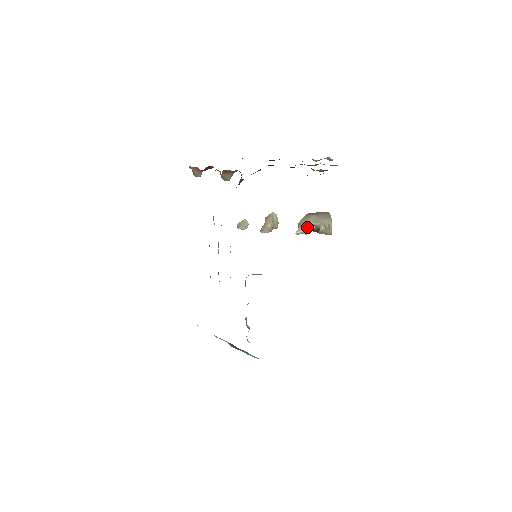
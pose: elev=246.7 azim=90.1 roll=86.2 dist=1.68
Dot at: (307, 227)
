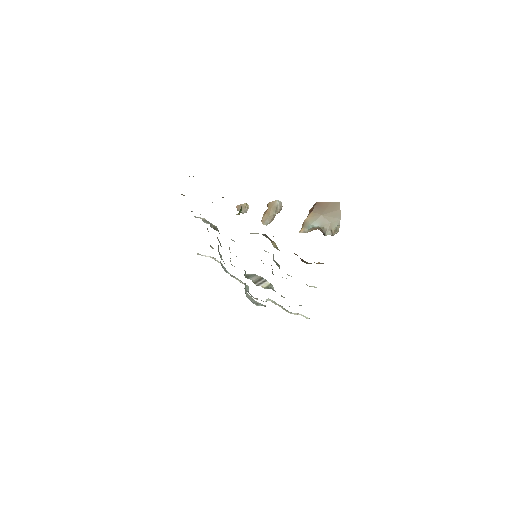
Dot at: (312, 228)
